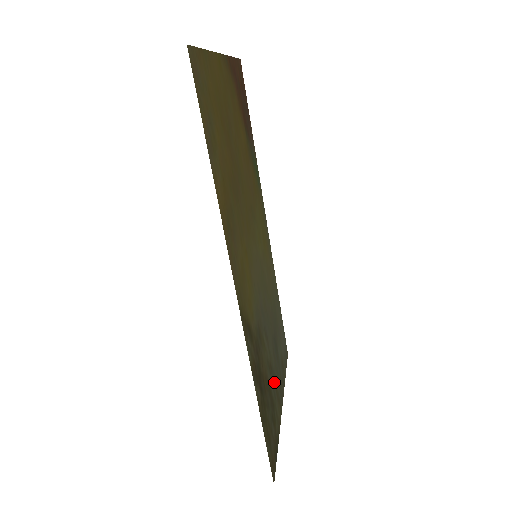
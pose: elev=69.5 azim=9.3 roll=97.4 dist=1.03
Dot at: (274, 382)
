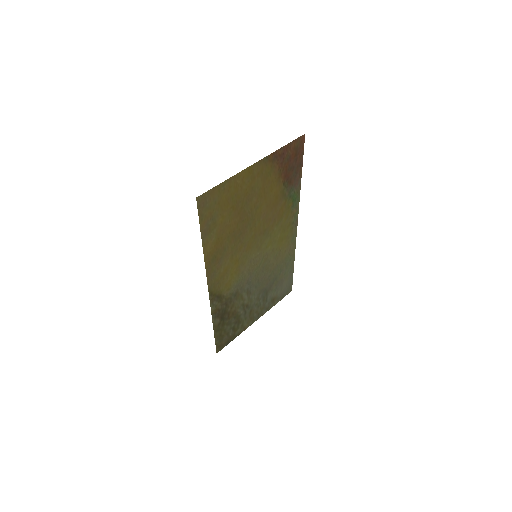
Dot at: (249, 311)
